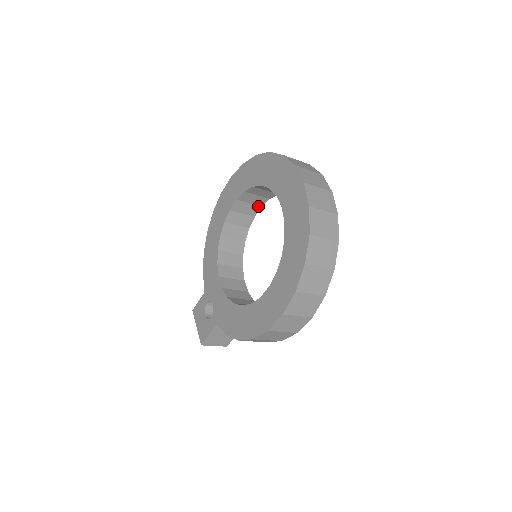
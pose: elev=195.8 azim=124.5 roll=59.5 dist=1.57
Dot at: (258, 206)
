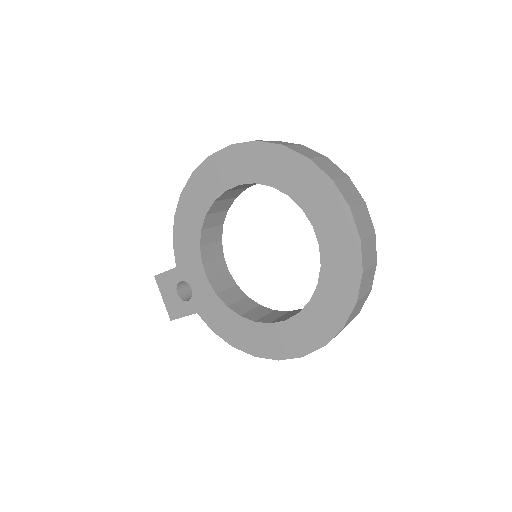
Dot at: occluded
